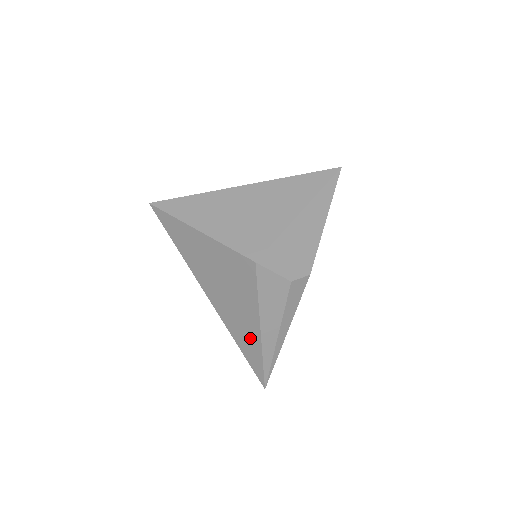
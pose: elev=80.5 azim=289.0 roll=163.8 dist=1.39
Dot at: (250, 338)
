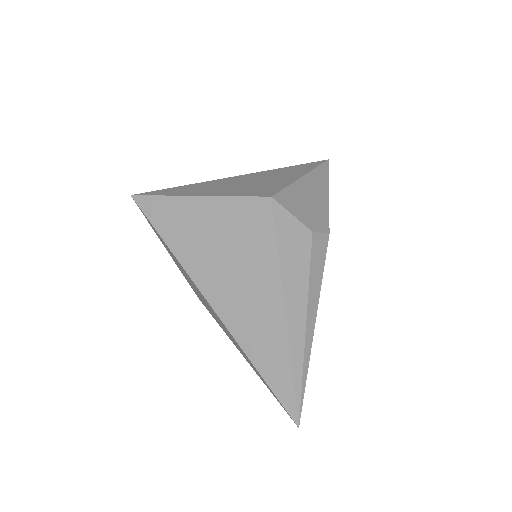
Dot at: (269, 332)
